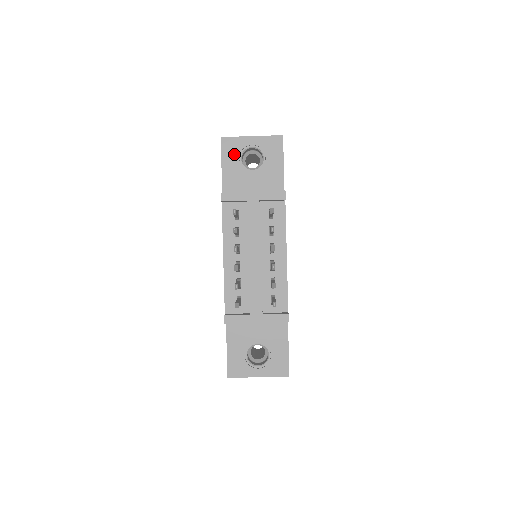
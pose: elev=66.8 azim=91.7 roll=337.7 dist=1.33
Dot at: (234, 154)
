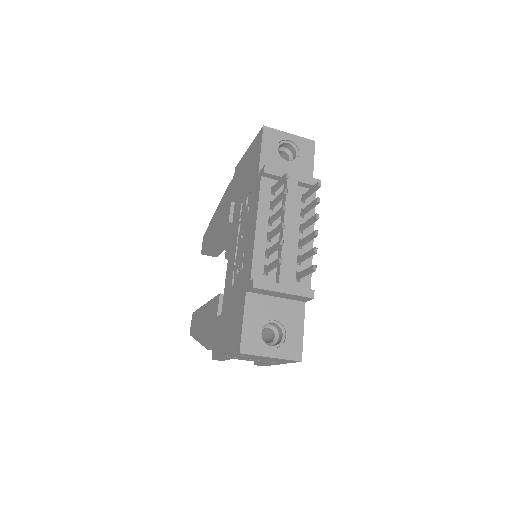
Dot at: (273, 143)
